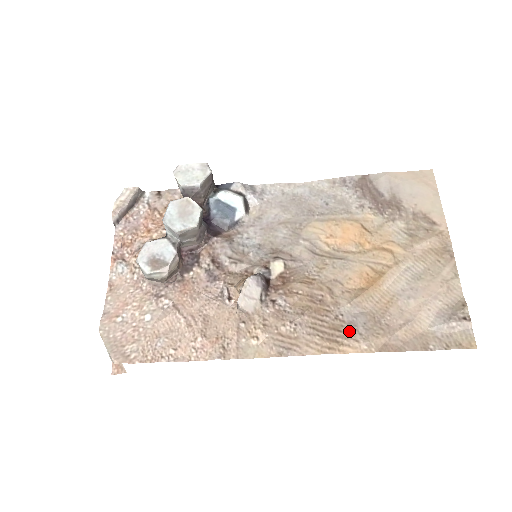
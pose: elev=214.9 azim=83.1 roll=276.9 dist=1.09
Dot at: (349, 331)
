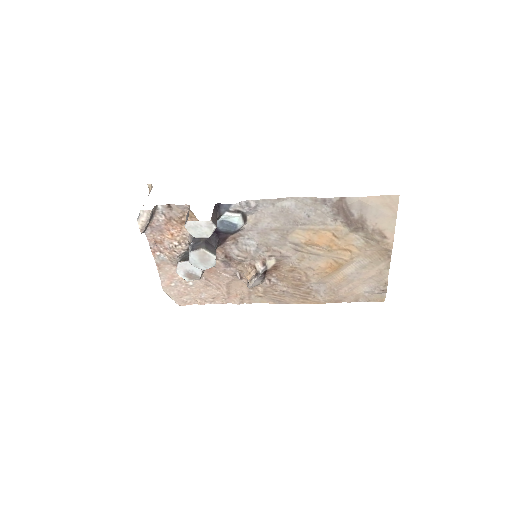
Dot at: (315, 295)
